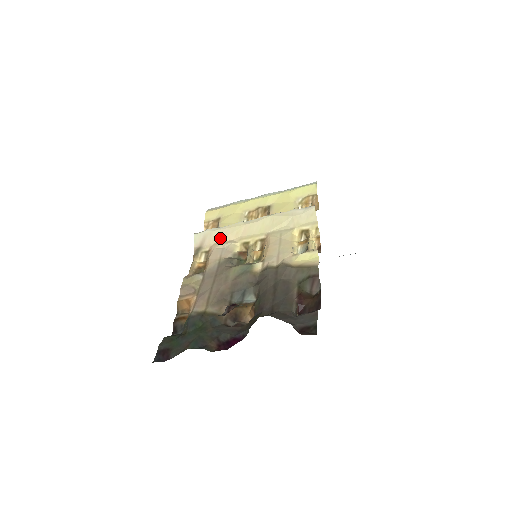
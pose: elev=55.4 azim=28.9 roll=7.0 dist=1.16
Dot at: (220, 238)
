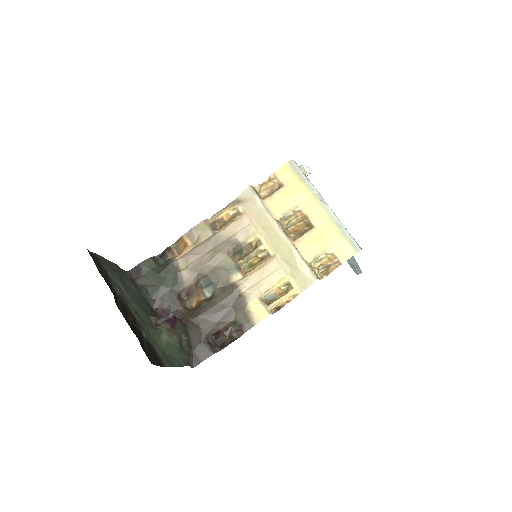
Dot at: (255, 215)
